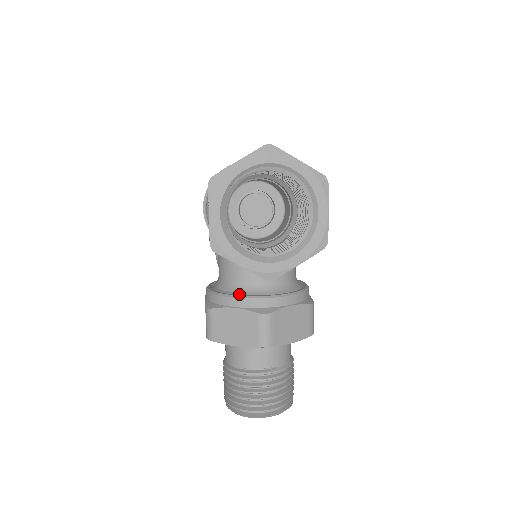
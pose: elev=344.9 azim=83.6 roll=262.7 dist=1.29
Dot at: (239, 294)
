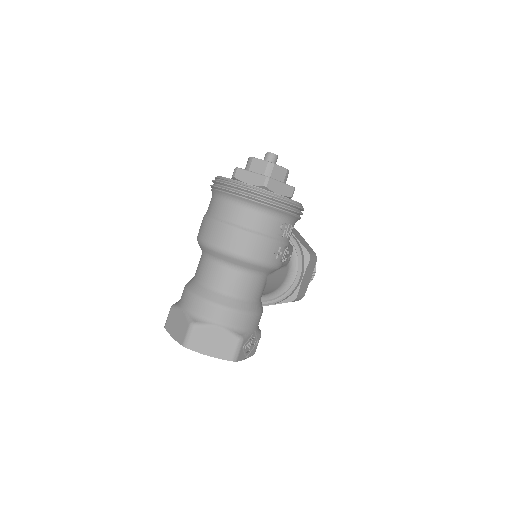
Dot at: occluded
